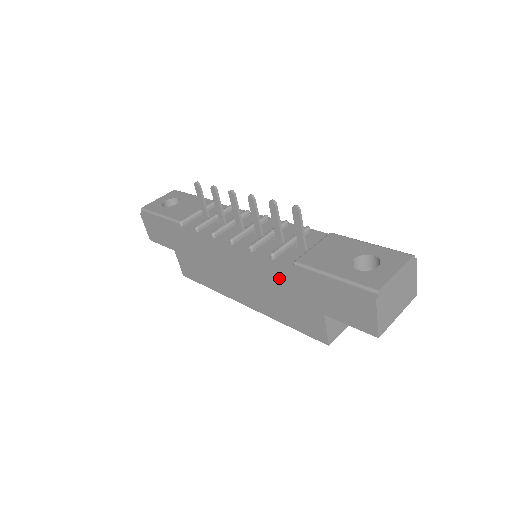
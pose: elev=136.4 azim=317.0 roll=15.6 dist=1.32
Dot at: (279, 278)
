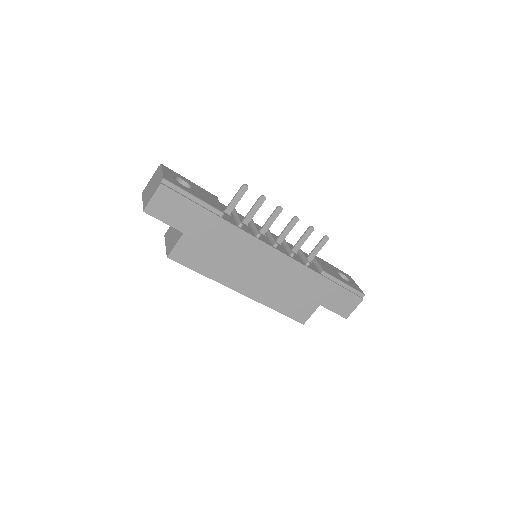
Dot at: (305, 279)
